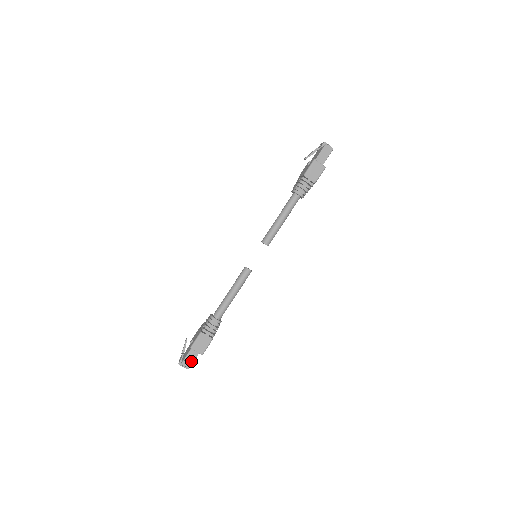
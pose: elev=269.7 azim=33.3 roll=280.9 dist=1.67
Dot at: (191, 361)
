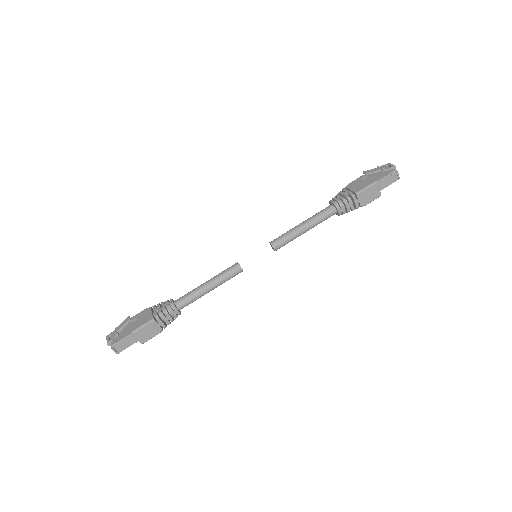
Dot at: (125, 346)
